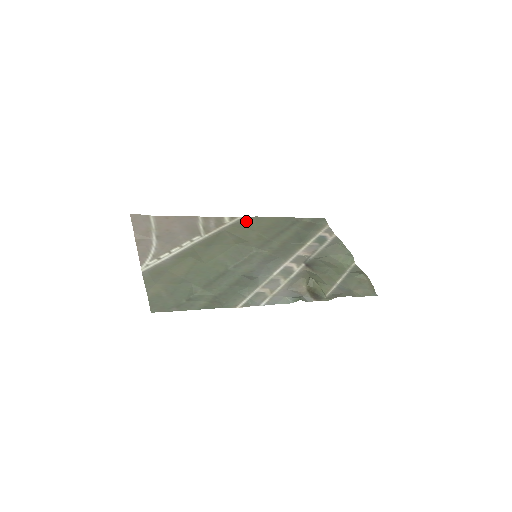
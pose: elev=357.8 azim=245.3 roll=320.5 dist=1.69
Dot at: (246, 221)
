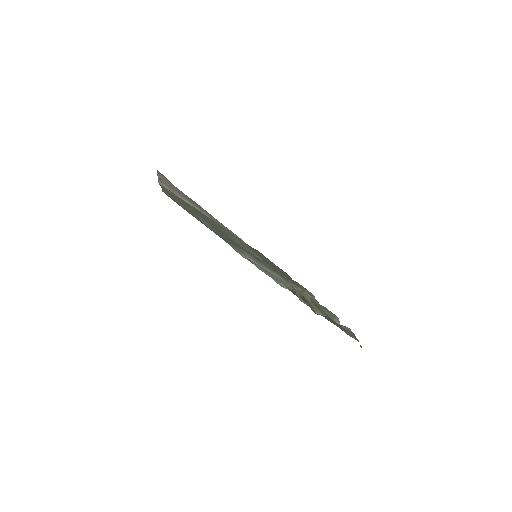
Dot at: occluded
